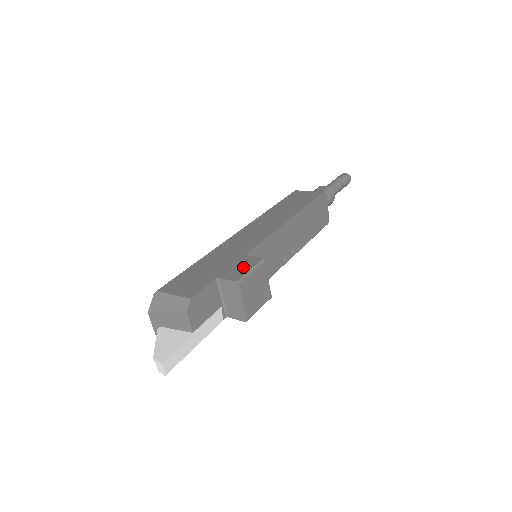
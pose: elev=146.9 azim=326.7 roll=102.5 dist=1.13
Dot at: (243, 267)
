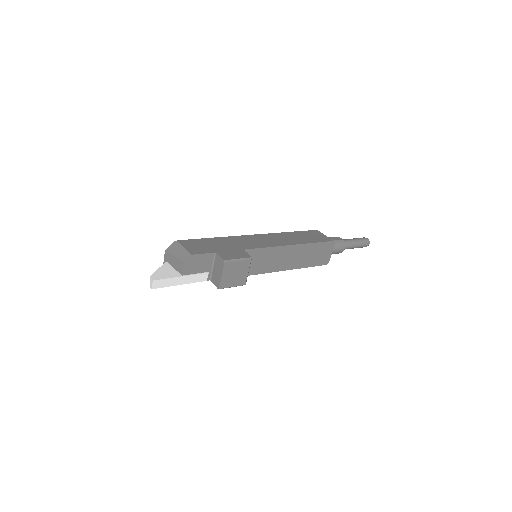
Dot at: (235, 255)
